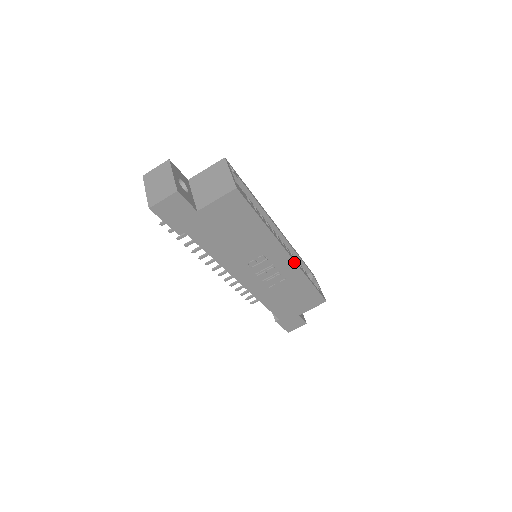
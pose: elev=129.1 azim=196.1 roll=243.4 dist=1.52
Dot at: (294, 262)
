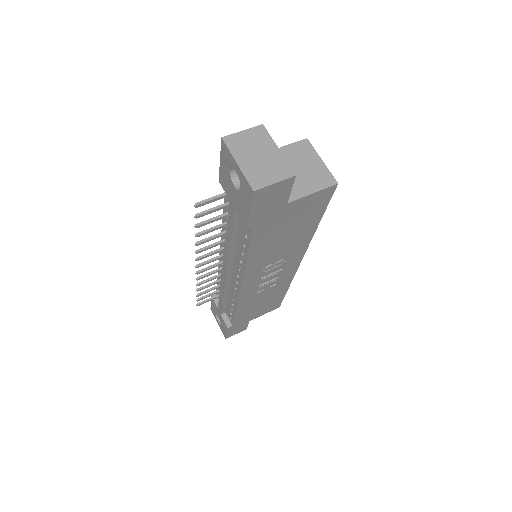
Dot at: (297, 268)
